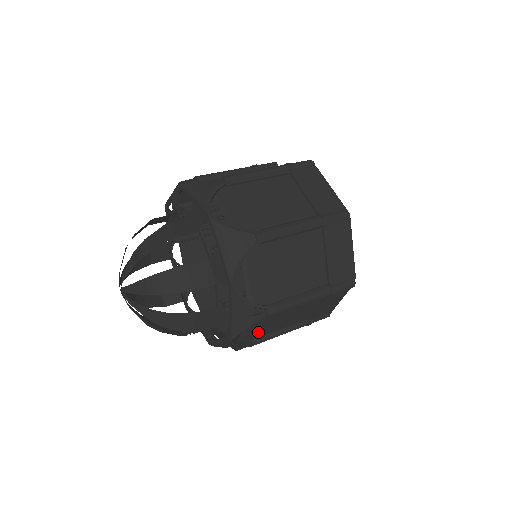
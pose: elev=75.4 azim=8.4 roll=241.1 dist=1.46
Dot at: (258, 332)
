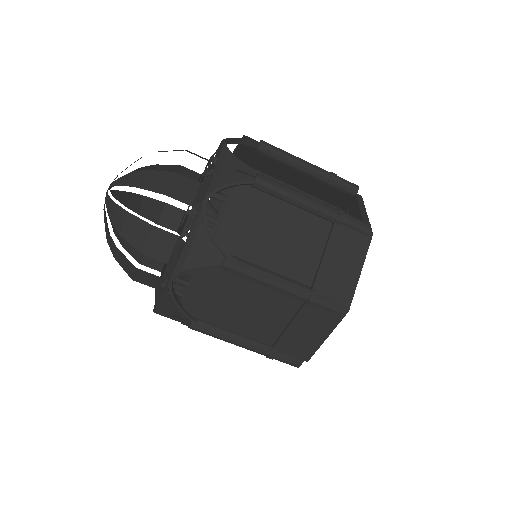
Dot at: occluded
